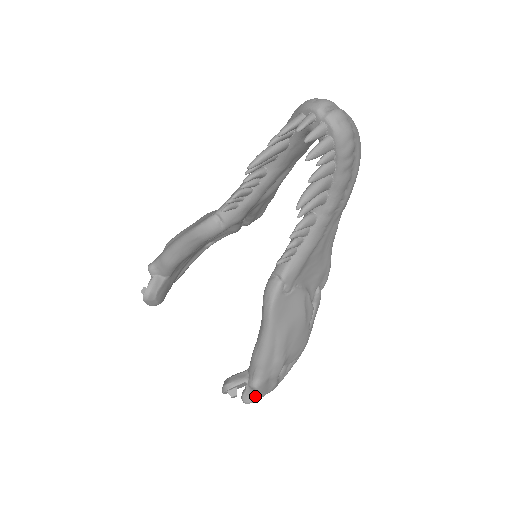
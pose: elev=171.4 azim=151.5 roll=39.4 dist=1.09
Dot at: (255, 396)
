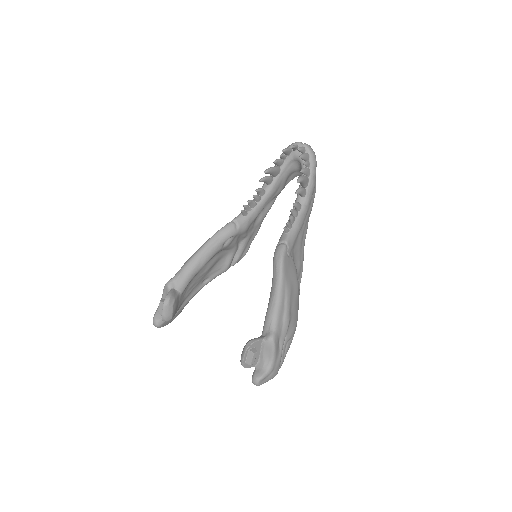
Dot at: (266, 369)
